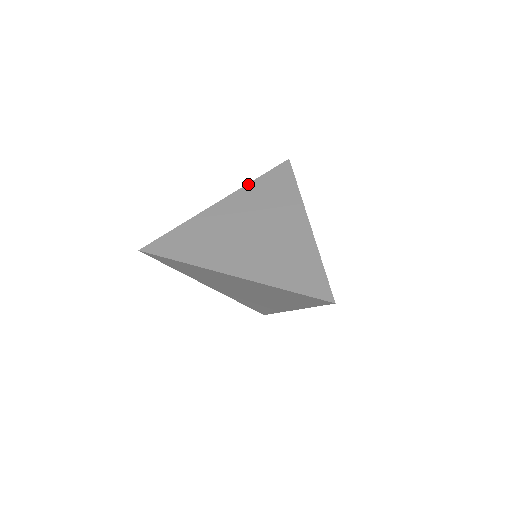
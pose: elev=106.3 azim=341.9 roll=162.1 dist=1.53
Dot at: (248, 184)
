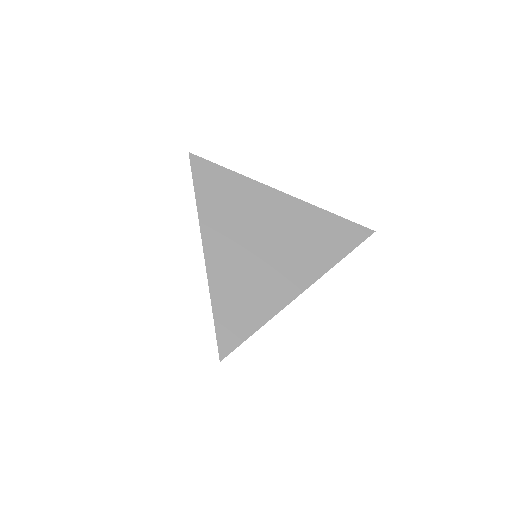
Dot at: (198, 210)
